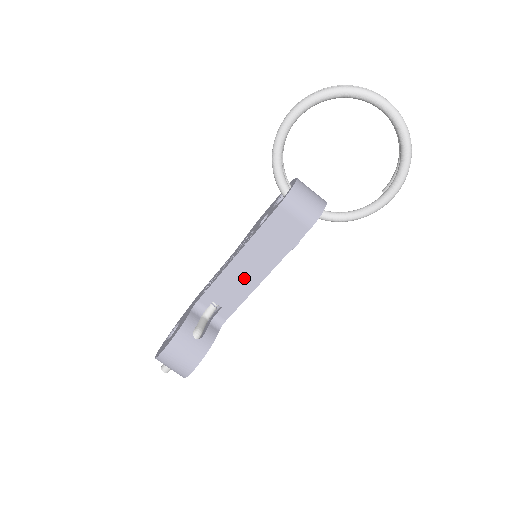
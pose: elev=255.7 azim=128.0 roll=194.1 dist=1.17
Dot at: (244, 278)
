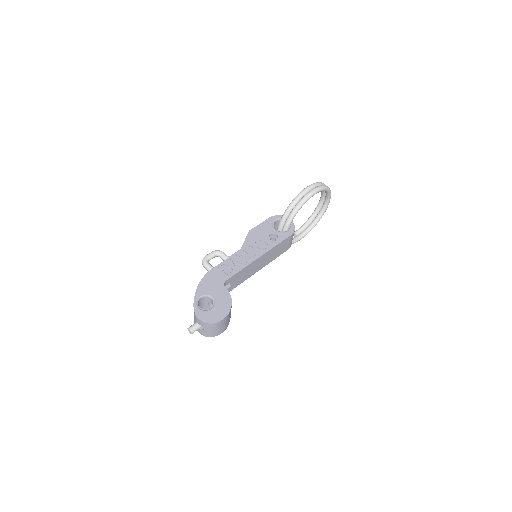
Dot at: (252, 270)
